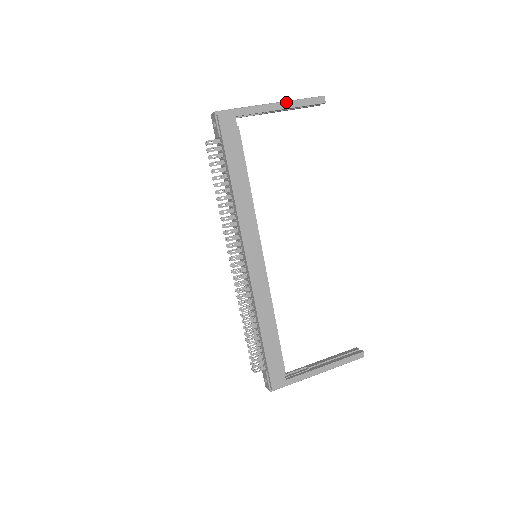
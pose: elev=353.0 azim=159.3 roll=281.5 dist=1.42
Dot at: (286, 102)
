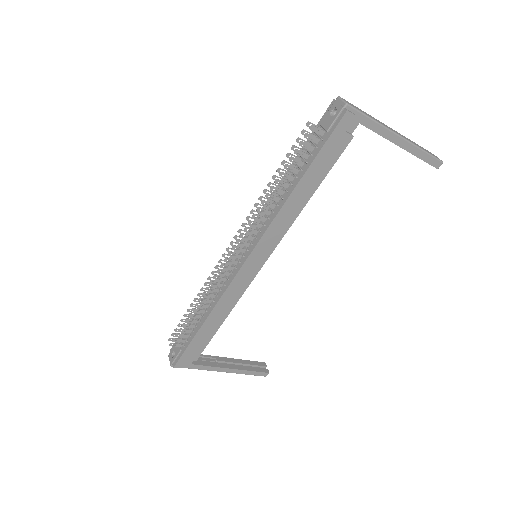
Dot at: (411, 144)
